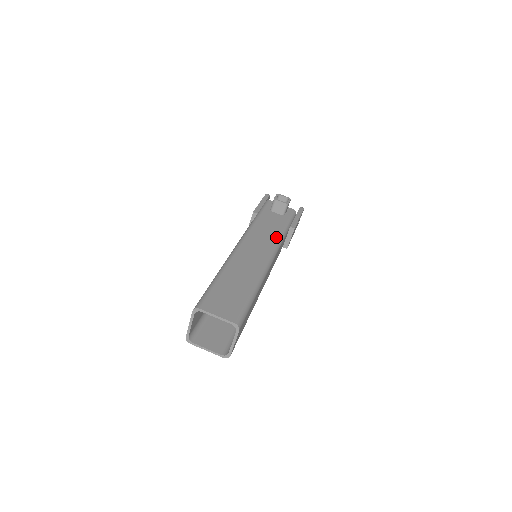
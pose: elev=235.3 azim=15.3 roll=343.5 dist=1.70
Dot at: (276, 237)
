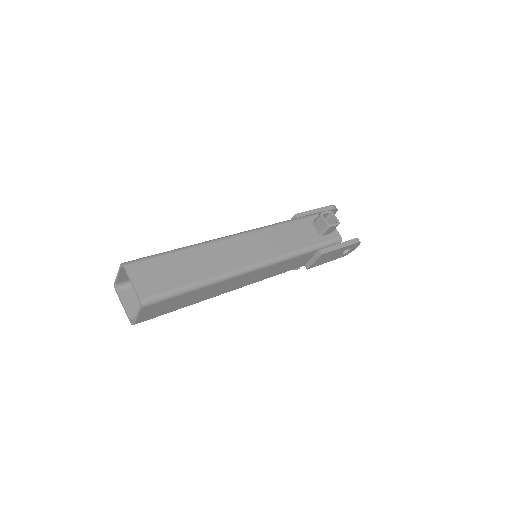
Dot at: (285, 251)
